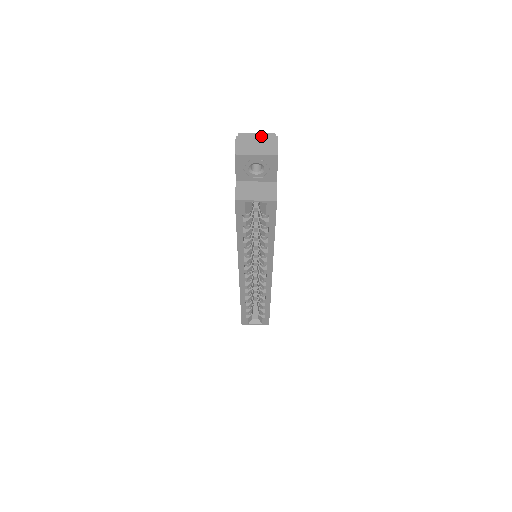
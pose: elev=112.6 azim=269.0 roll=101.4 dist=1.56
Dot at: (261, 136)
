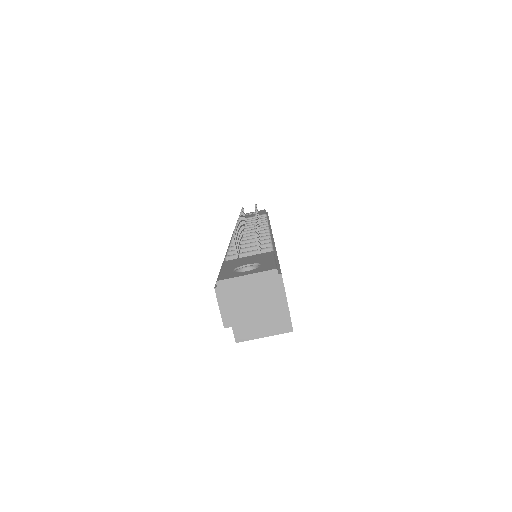
Dot at: (254, 280)
